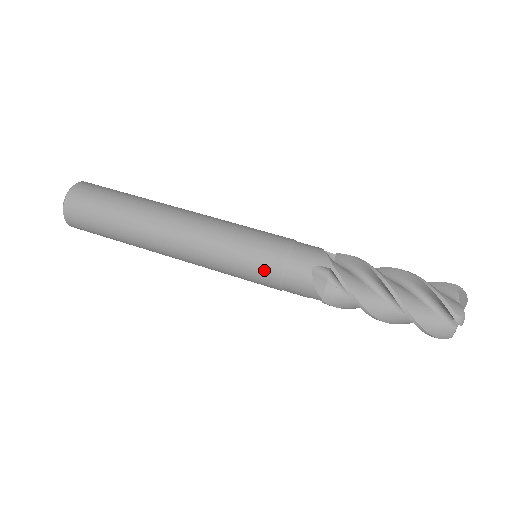
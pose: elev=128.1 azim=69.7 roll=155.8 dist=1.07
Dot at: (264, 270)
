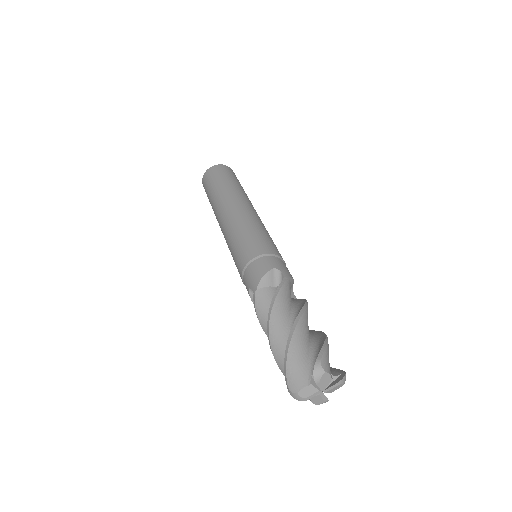
Dot at: occluded
